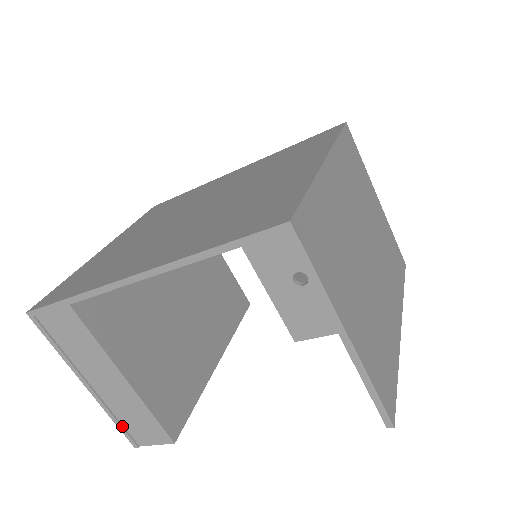
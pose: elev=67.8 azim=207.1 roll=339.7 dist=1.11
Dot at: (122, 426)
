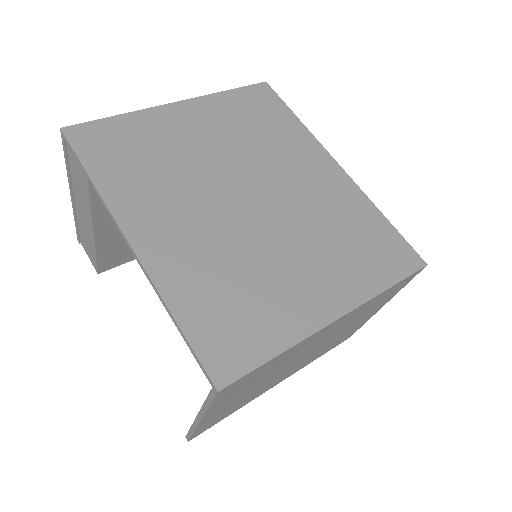
Dot at: (78, 228)
